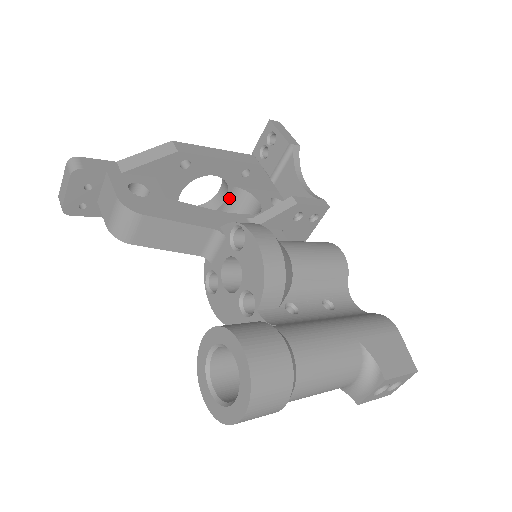
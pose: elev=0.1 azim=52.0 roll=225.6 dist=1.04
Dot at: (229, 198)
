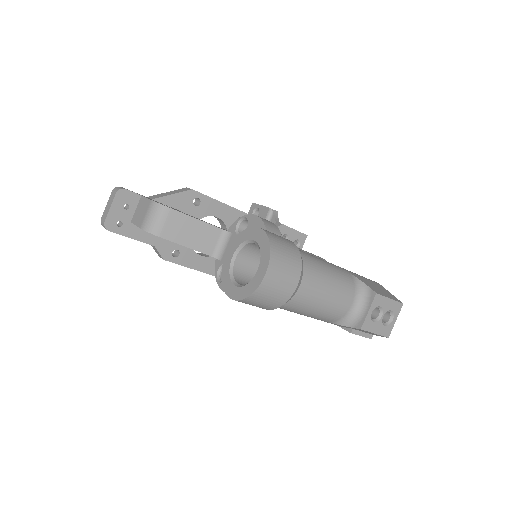
Dot at: occluded
